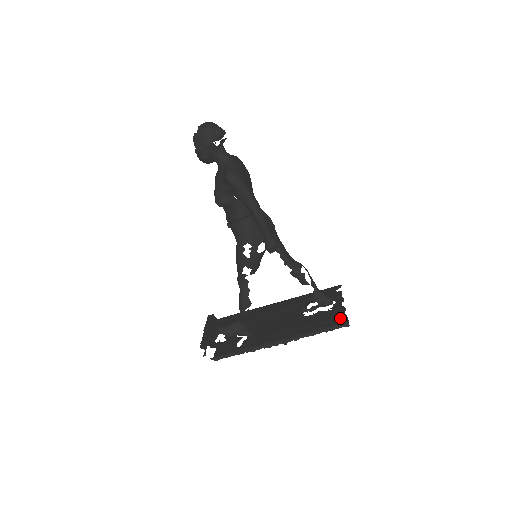
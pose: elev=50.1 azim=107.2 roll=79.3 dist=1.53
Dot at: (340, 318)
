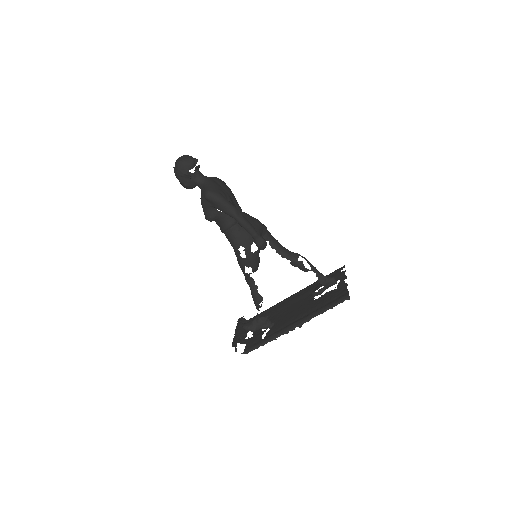
Dot at: (342, 293)
